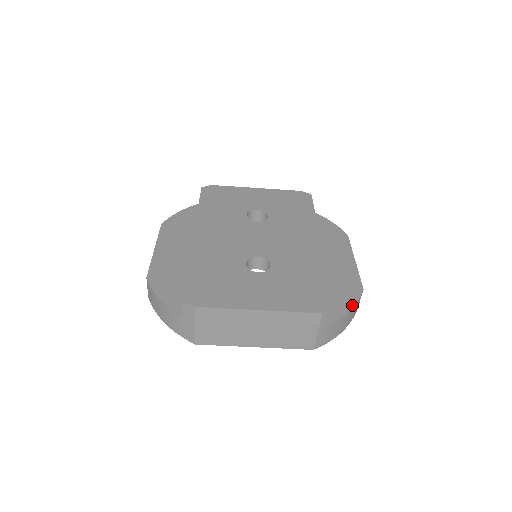
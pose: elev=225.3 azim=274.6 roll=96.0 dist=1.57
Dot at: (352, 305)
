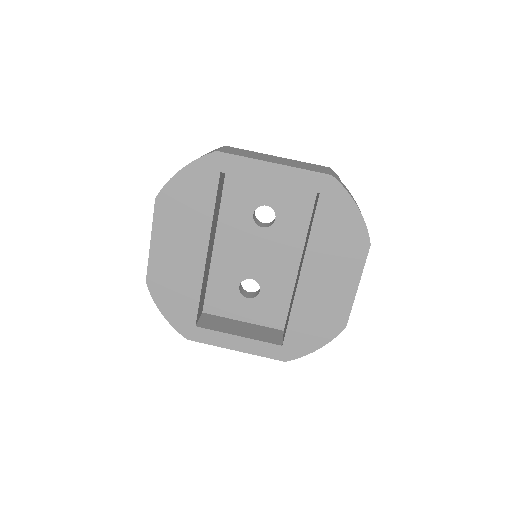
Dot at: occluded
